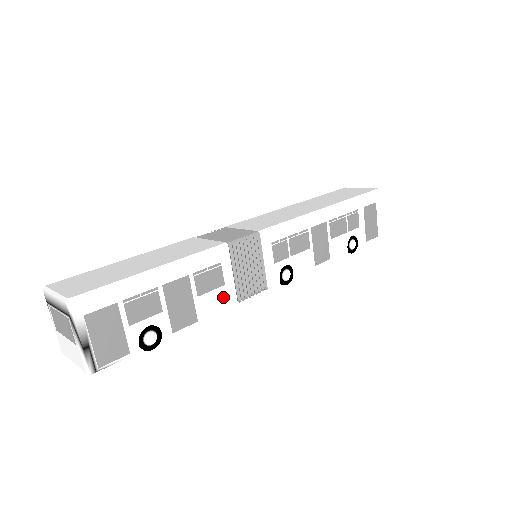
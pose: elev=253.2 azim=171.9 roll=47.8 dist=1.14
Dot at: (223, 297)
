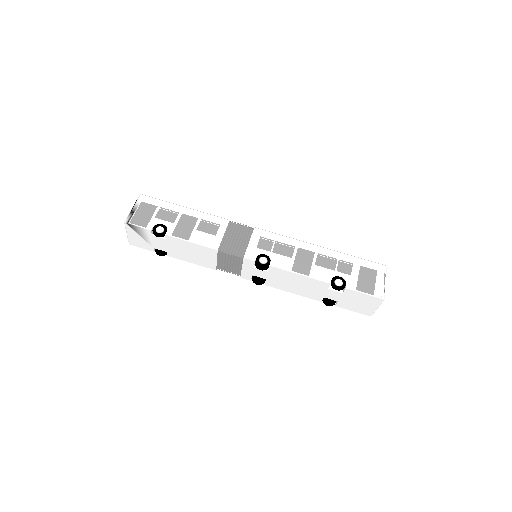
Dot at: (211, 240)
